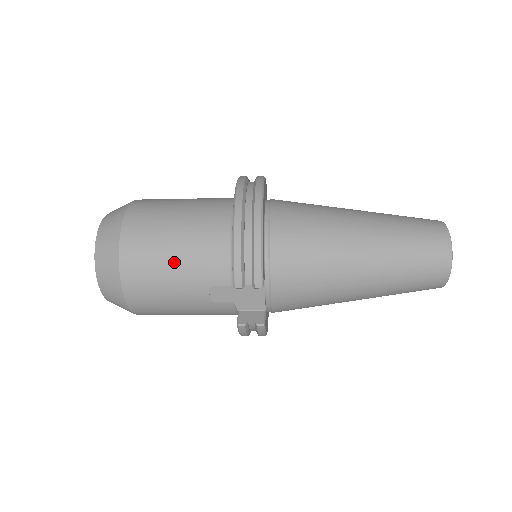
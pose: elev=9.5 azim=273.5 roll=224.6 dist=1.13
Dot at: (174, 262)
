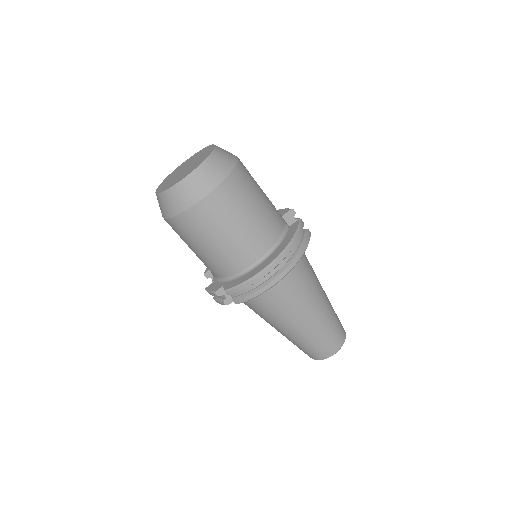
Dot at: occluded
